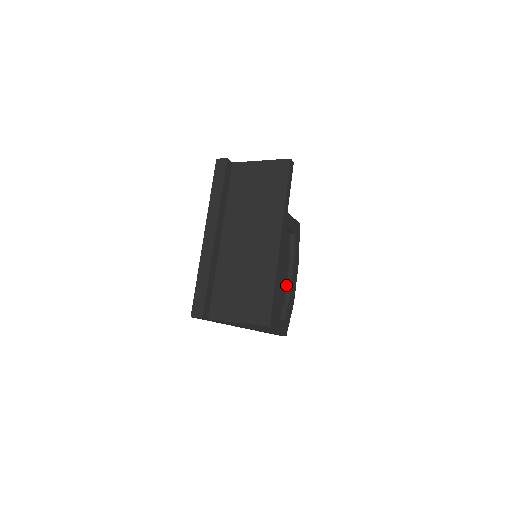
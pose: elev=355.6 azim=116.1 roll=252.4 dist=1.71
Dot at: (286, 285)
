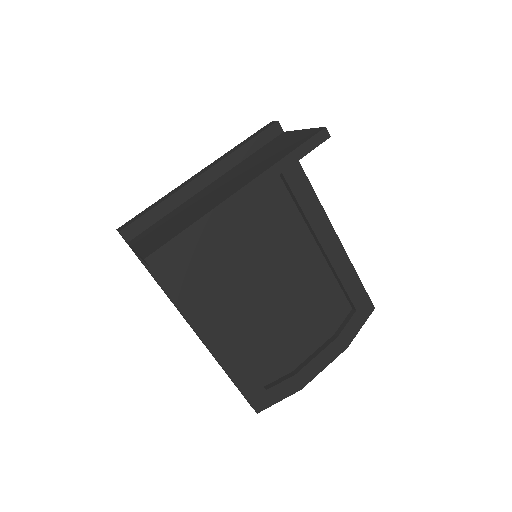
Dot at: (304, 359)
